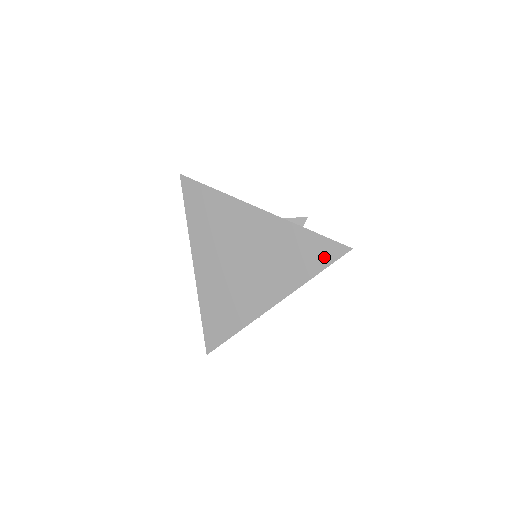
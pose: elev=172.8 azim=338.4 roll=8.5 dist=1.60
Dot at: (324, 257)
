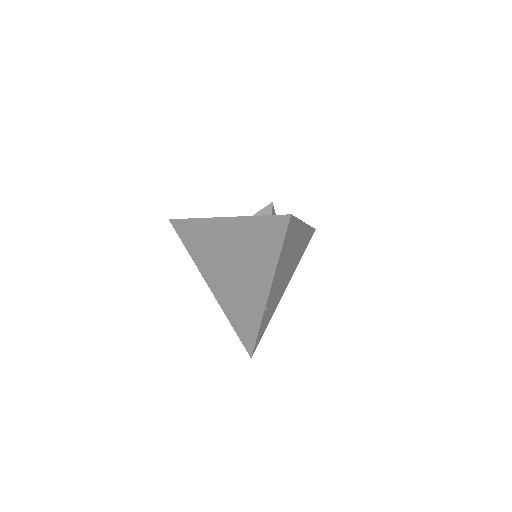
Dot at: (277, 233)
